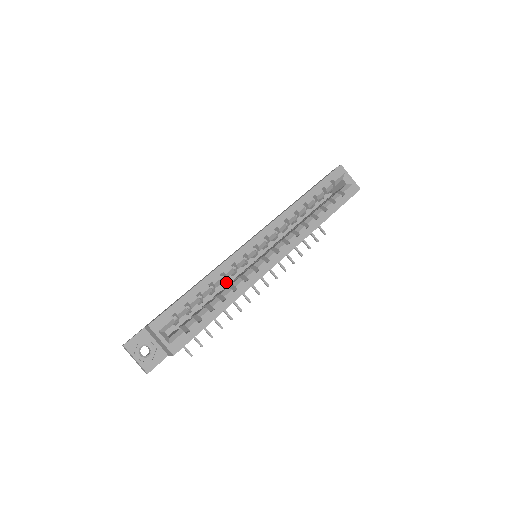
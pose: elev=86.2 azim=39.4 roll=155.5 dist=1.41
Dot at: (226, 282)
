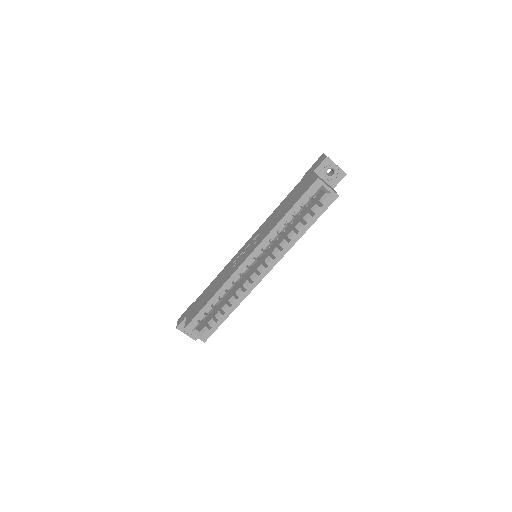
Dot at: occluded
